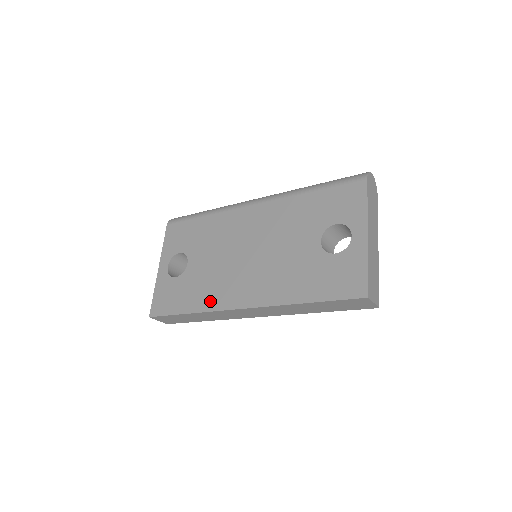
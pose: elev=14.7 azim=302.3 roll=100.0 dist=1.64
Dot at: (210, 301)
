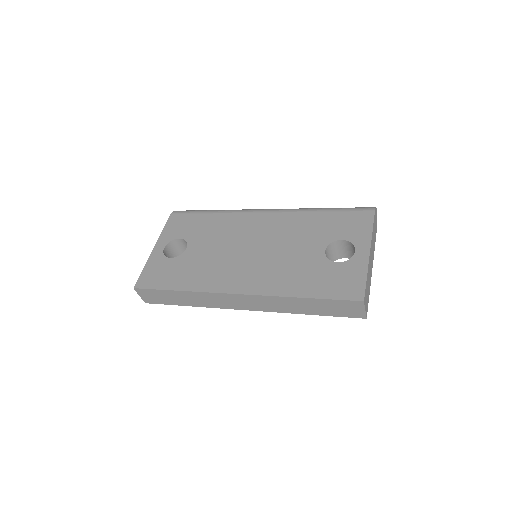
Dot at: (204, 283)
